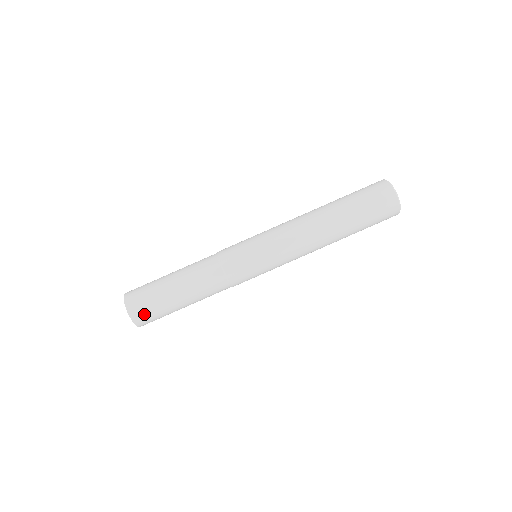
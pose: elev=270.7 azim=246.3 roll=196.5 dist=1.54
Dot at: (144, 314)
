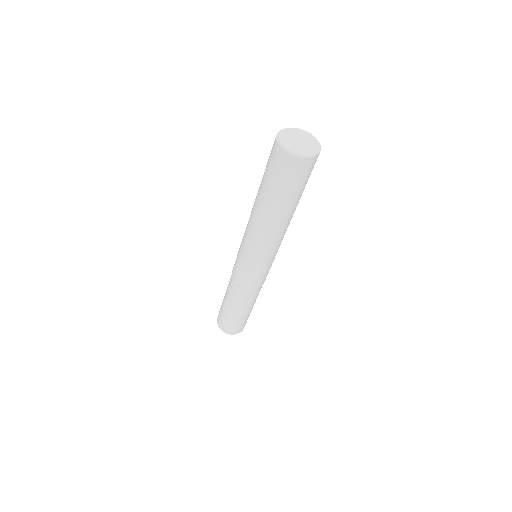
Dot at: (242, 328)
